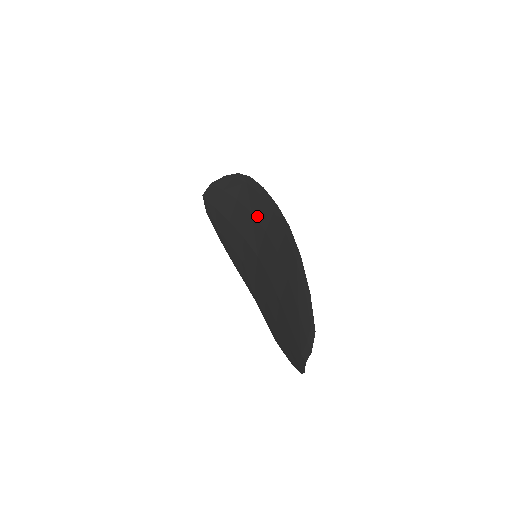
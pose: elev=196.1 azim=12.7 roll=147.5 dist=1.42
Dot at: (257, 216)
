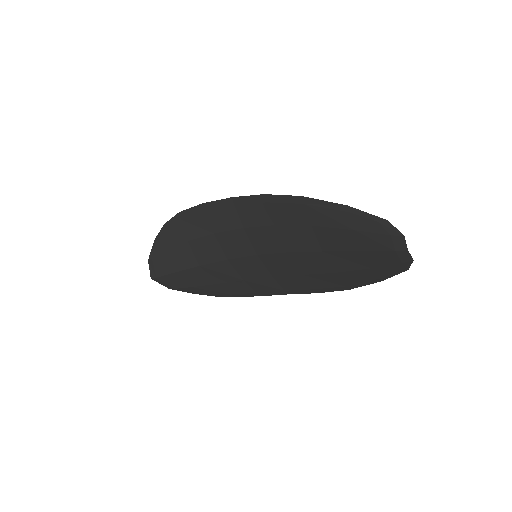
Dot at: (222, 228)
